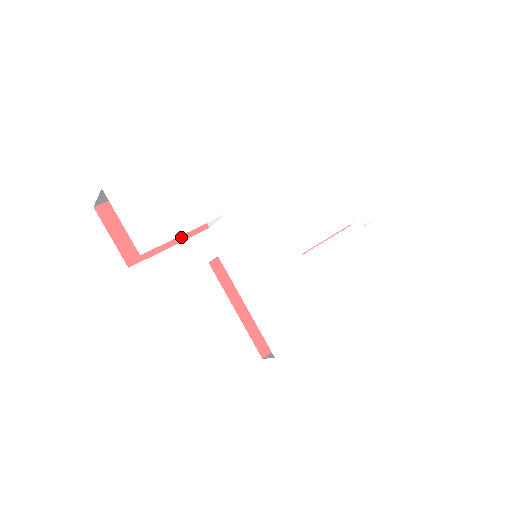
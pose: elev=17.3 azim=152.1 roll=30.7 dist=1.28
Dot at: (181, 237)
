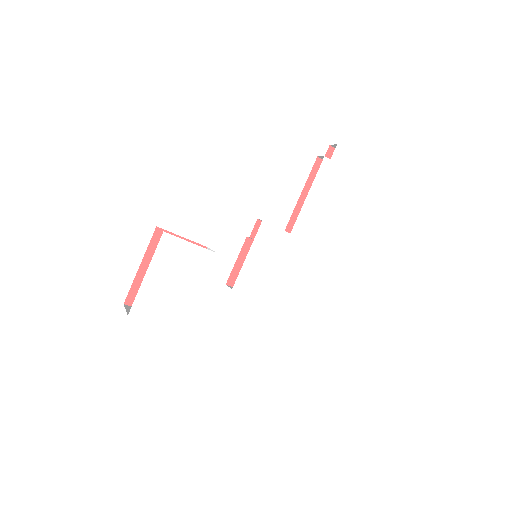
Dot at: occluded
